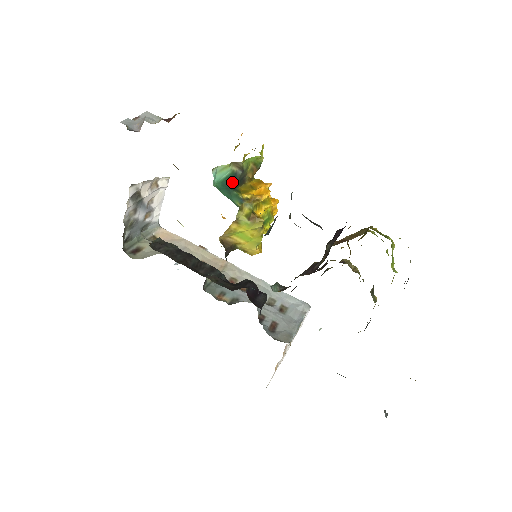
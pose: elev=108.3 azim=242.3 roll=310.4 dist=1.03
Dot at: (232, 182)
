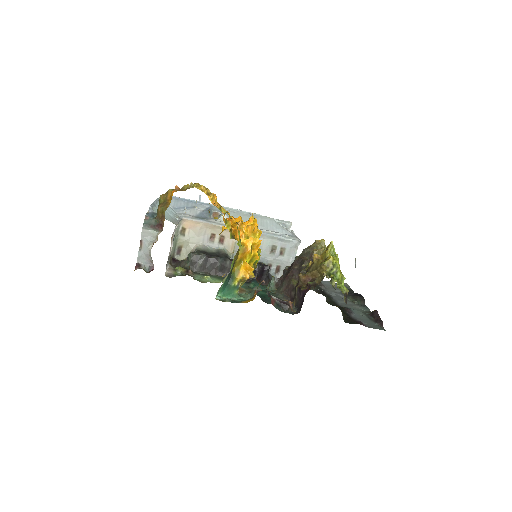
Dot at: (228, 280)
